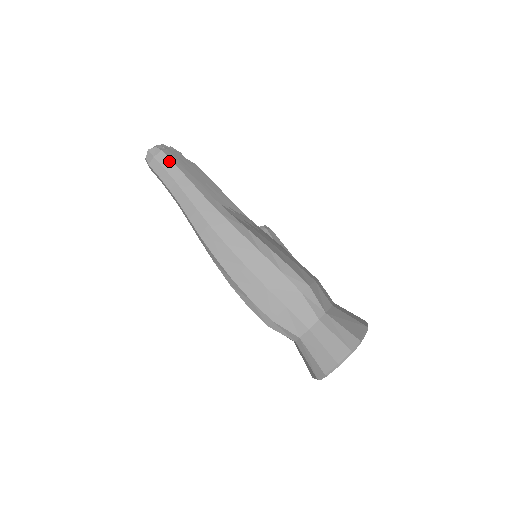
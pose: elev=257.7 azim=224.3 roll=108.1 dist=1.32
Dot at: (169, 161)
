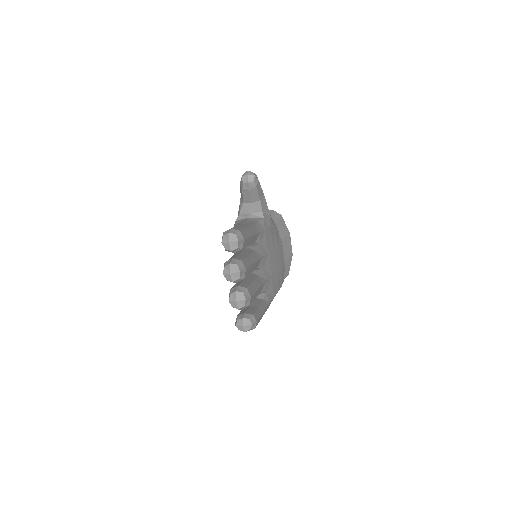
Dot at: occluded
